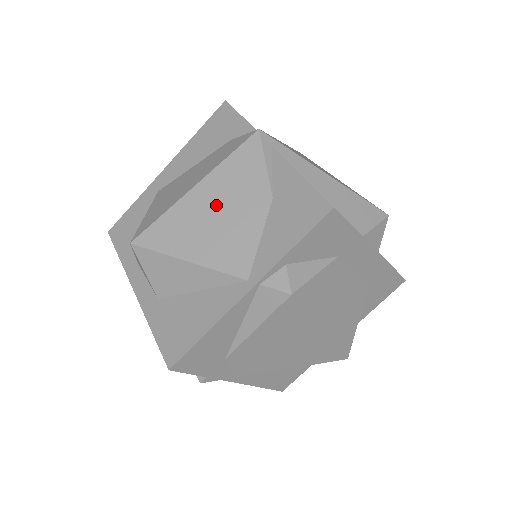
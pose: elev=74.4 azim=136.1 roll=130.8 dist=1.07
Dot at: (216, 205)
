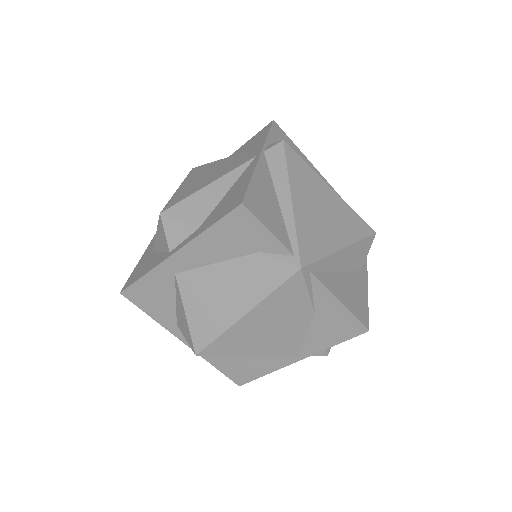
Dot at: (267, 324)
